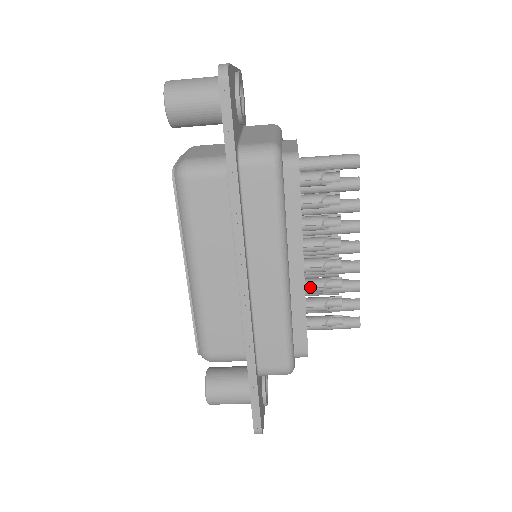
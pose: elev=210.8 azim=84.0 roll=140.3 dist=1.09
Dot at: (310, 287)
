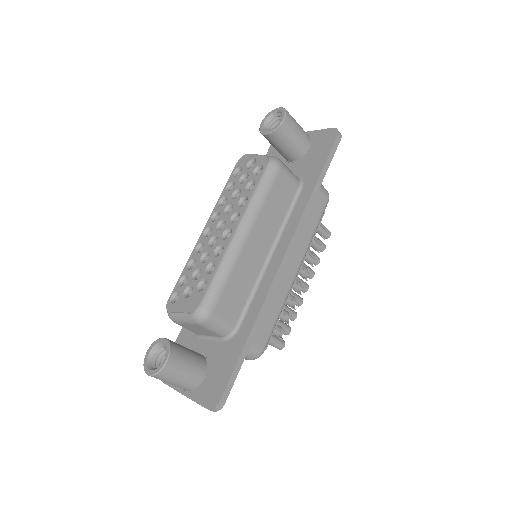
Dot at: occluded
